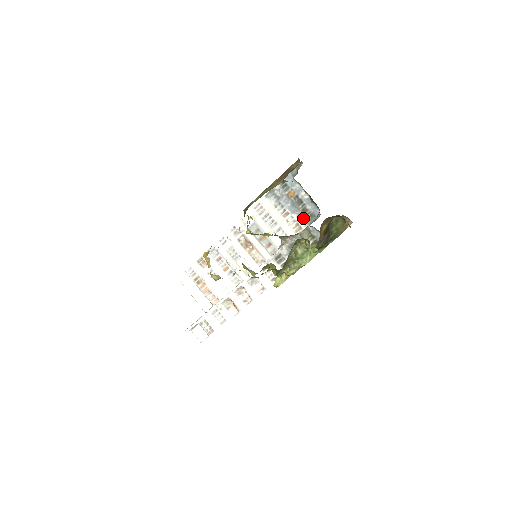
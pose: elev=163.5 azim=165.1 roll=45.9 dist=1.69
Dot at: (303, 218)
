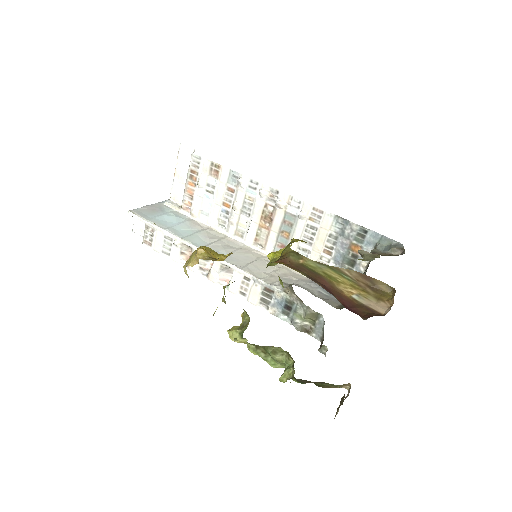
Dot at: occluded
